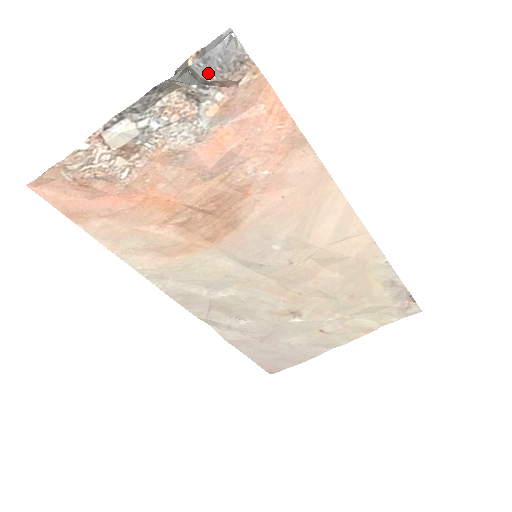
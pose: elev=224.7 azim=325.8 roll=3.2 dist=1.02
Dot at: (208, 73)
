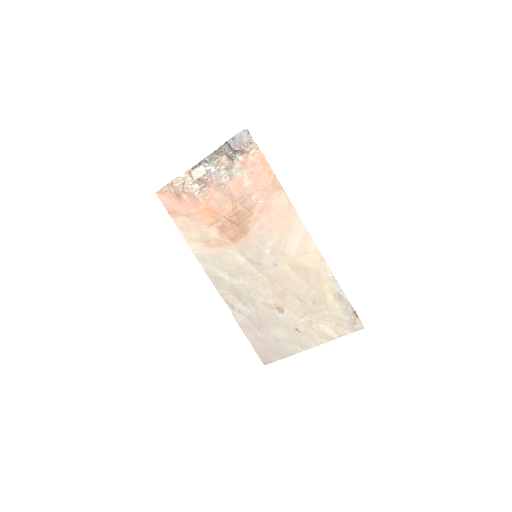
Dot at: (235, 146)
